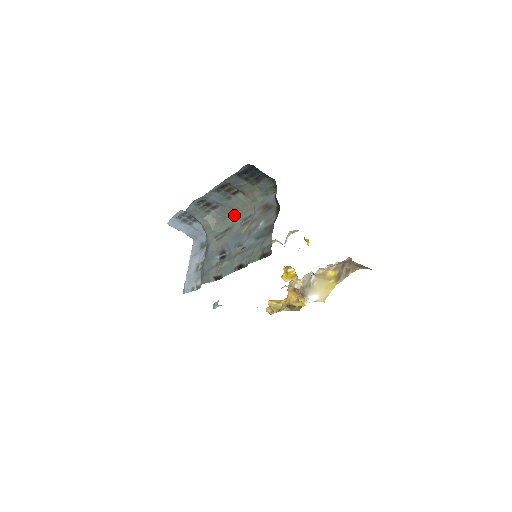
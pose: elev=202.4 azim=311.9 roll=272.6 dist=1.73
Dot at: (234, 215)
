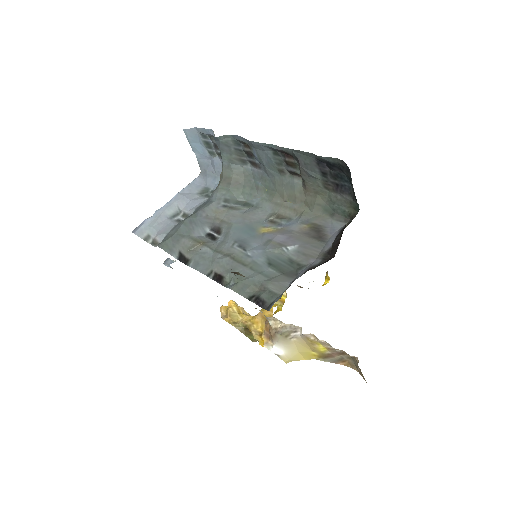
Dot at: (270, 196)
